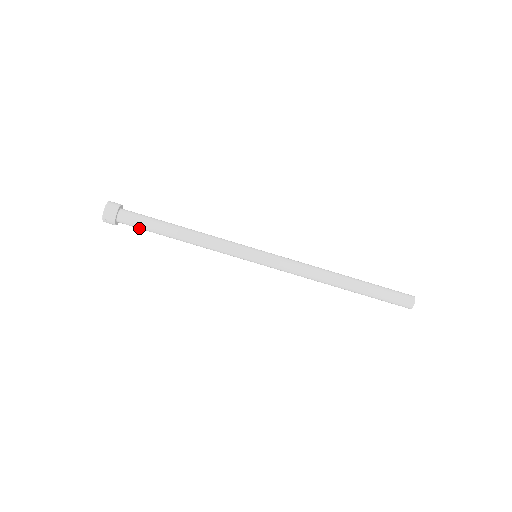
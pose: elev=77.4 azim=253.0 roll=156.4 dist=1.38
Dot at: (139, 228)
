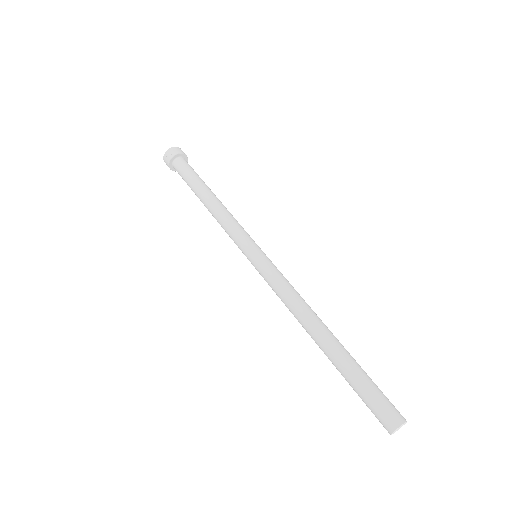
Dot at: (183, 177)
